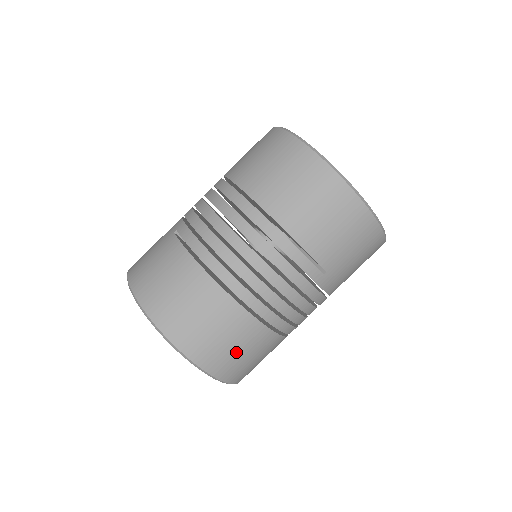
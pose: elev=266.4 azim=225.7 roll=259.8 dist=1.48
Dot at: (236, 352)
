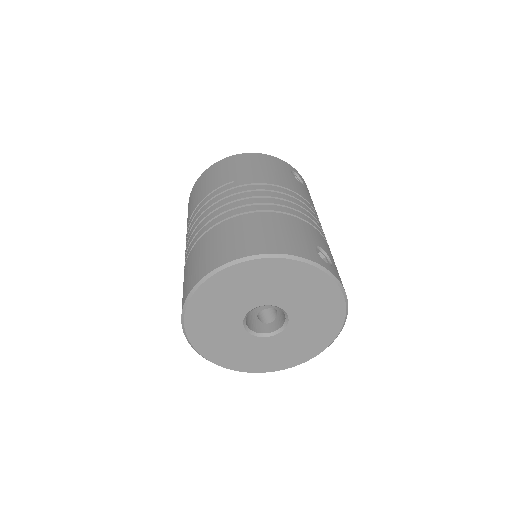
Dot at: (233, 240)
